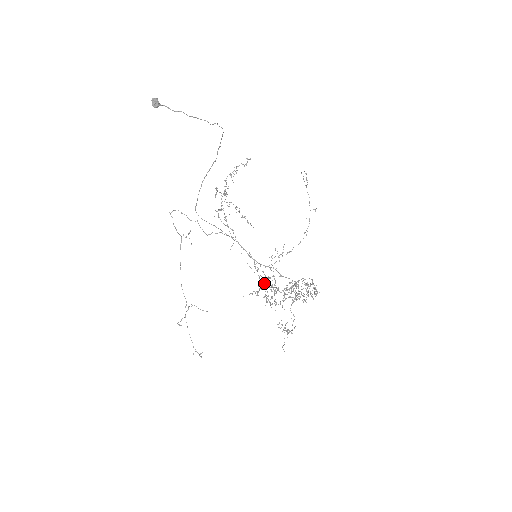
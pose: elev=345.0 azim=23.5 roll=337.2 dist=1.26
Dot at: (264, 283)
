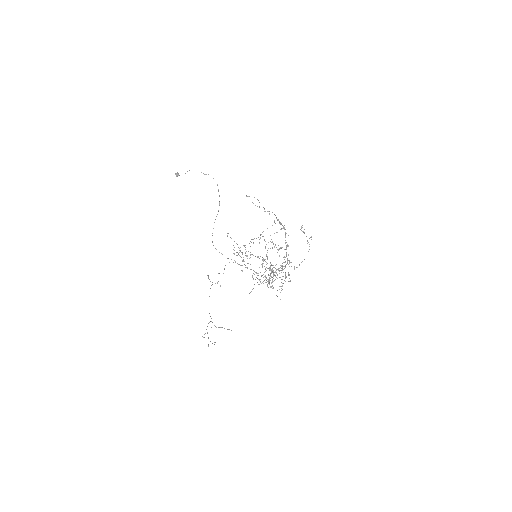
Dot at: occluded
